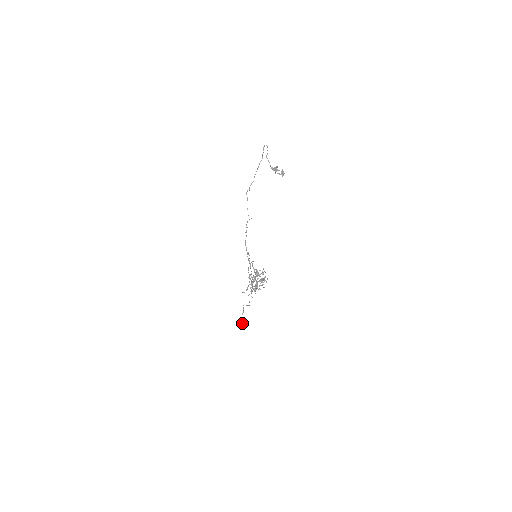
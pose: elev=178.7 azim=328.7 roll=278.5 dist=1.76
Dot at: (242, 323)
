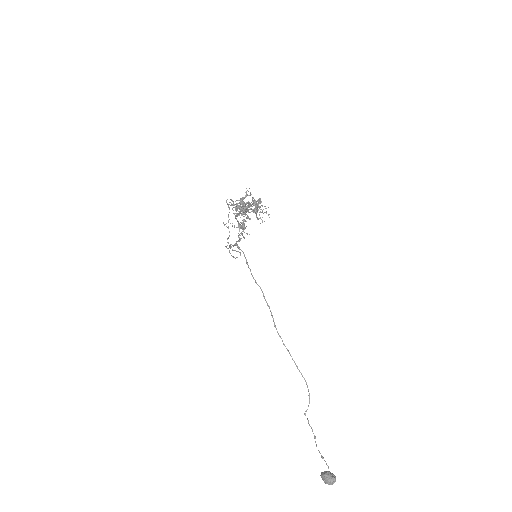
Dot at: (328, 472)
